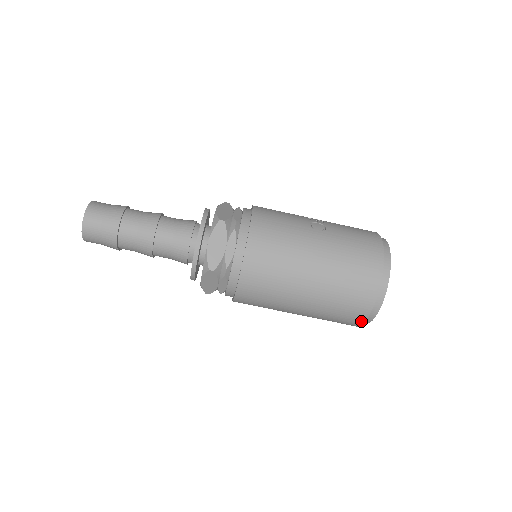
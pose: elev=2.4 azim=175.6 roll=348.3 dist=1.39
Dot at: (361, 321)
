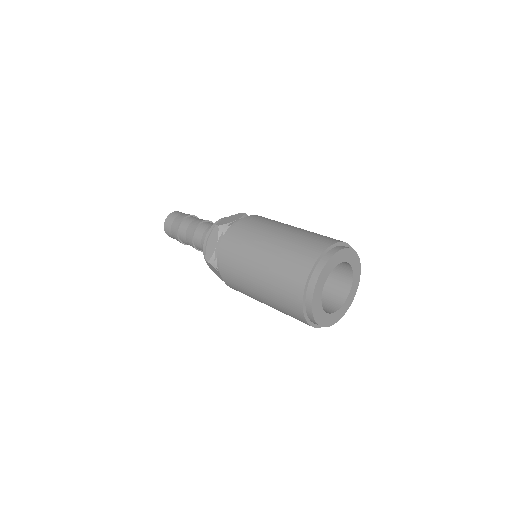
Dot at: (304, 280)
